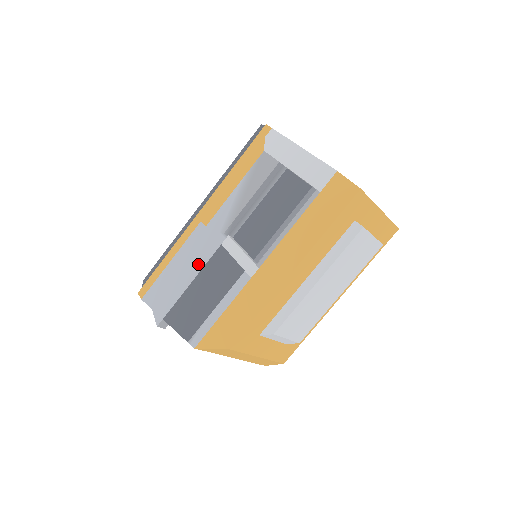
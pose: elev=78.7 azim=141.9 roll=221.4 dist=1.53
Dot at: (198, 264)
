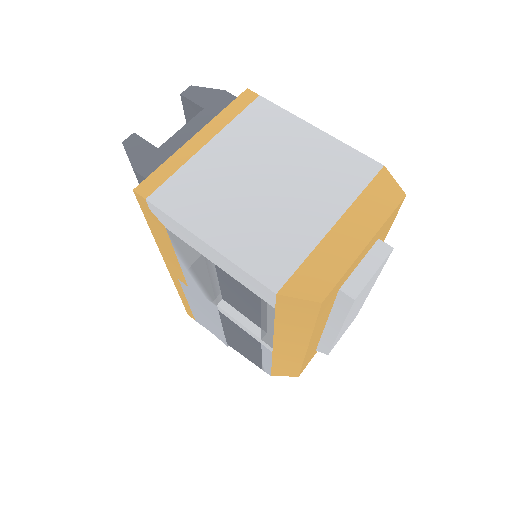
Dot at: (214, 317)
